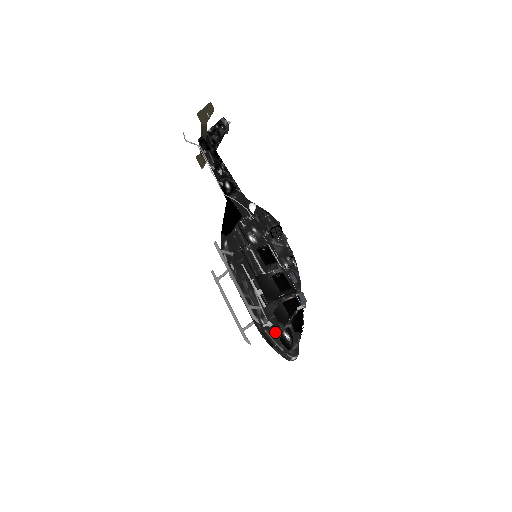
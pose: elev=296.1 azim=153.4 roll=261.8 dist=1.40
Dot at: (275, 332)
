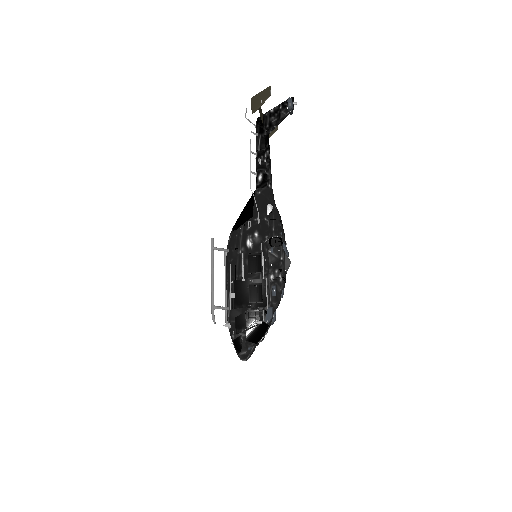
Dot at: (231, 334)
